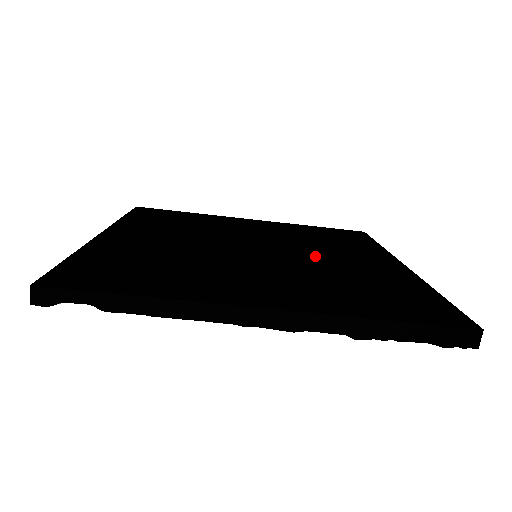
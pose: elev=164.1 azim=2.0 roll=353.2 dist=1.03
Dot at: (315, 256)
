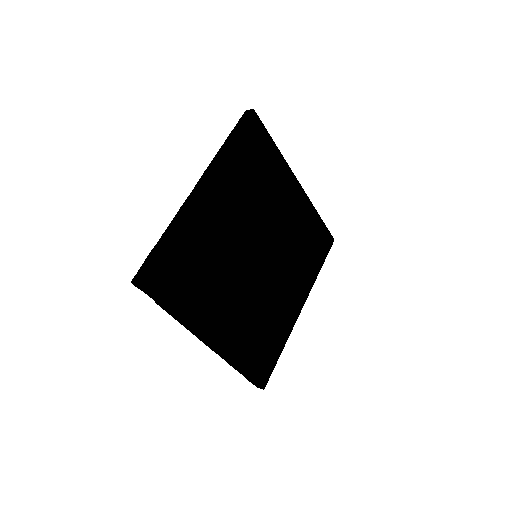
Dot at: (276, 281)
